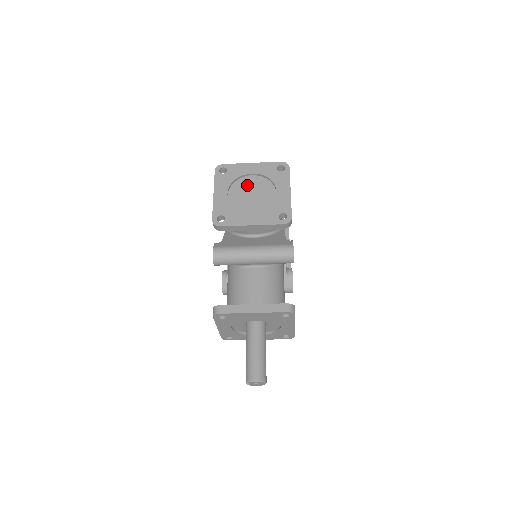
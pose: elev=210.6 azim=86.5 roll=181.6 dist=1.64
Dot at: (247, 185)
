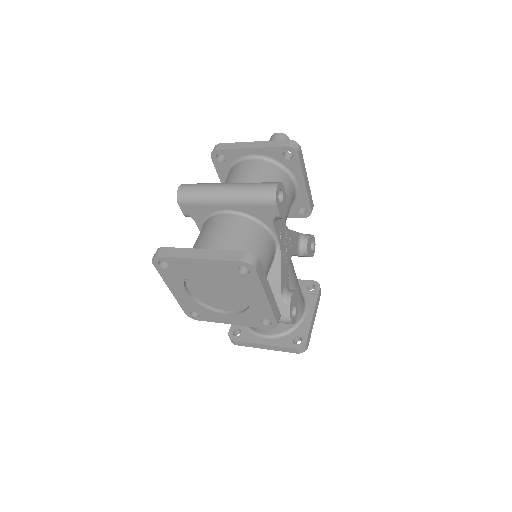
Dot at: (206, 281)
